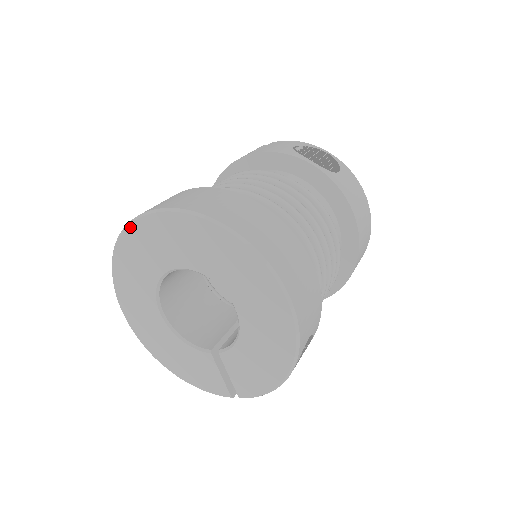
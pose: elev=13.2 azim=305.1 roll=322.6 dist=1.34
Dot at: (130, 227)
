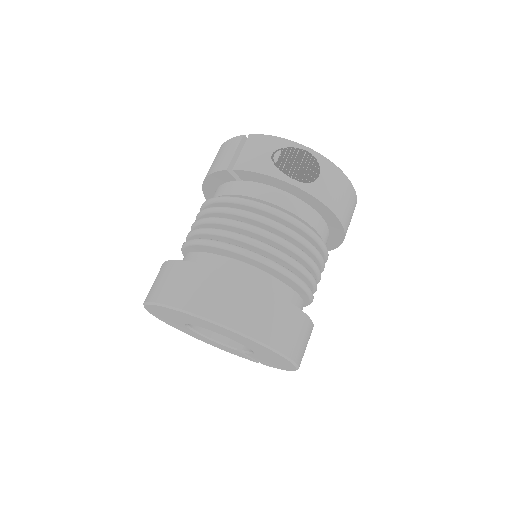
Dot at: (152, 305)
